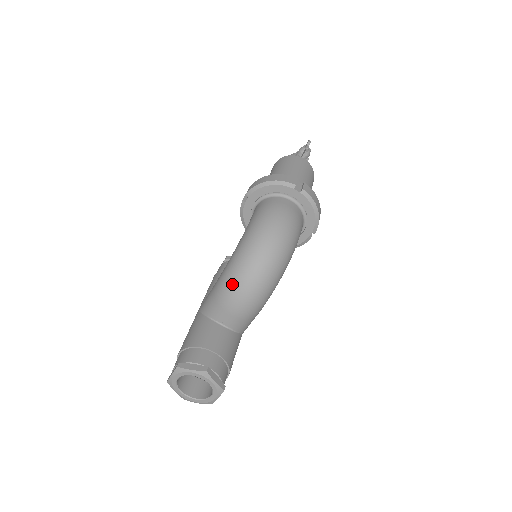
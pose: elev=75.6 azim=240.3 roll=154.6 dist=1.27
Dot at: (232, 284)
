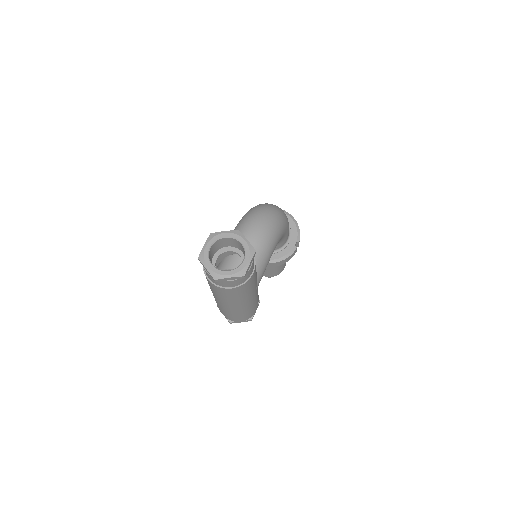
Dot at: (246, 219)
